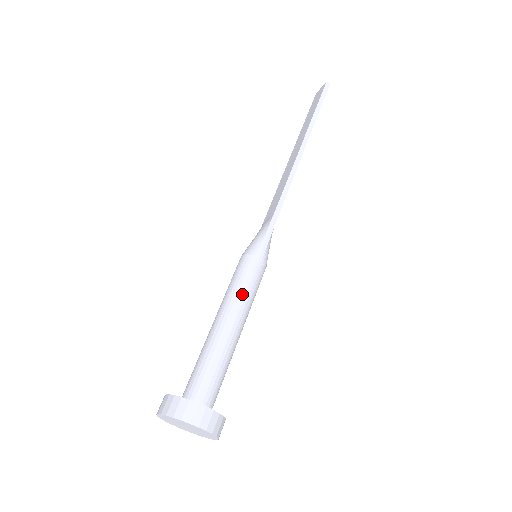
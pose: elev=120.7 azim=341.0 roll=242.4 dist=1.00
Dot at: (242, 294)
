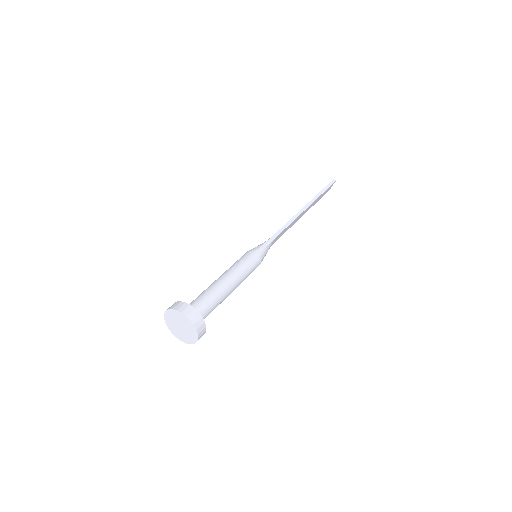
Dot at: (238, 267)
